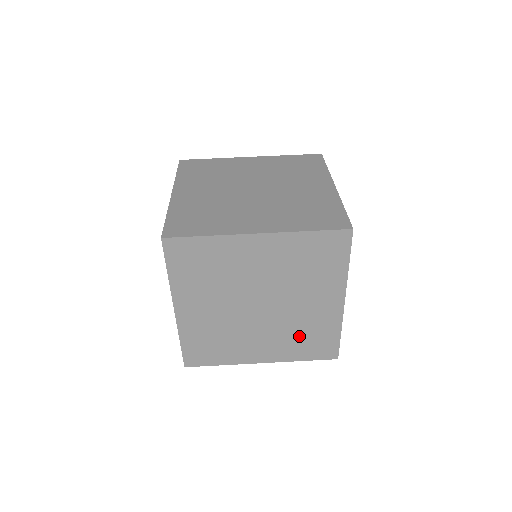
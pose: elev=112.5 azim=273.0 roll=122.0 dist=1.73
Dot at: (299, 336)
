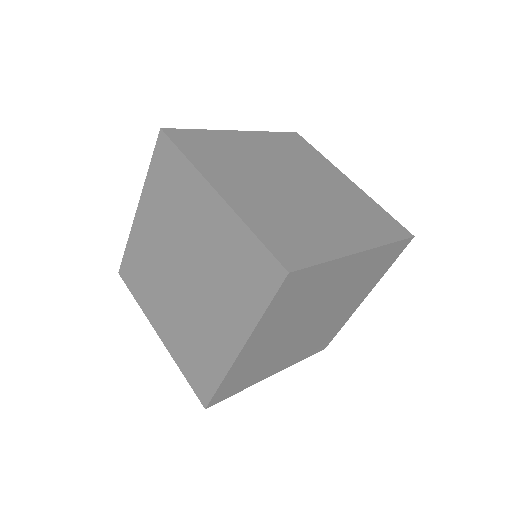
Dot at: (357, 214)
